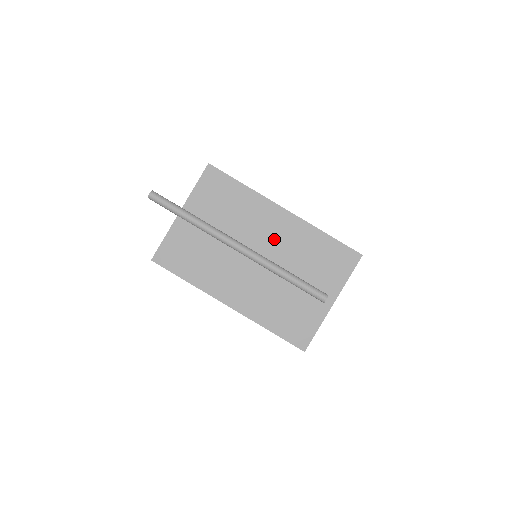
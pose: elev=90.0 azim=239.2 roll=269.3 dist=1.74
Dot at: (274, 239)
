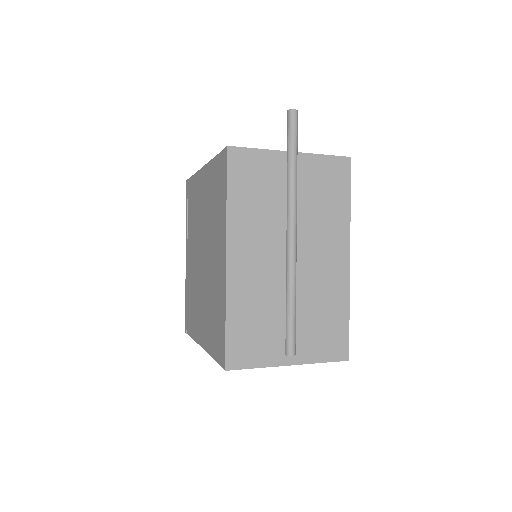
Dot at: (318, 265)
